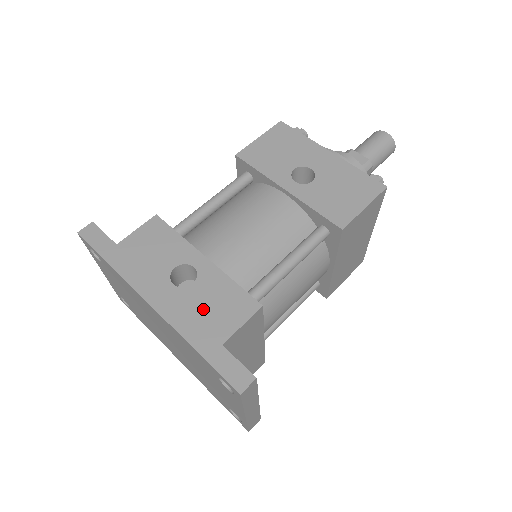
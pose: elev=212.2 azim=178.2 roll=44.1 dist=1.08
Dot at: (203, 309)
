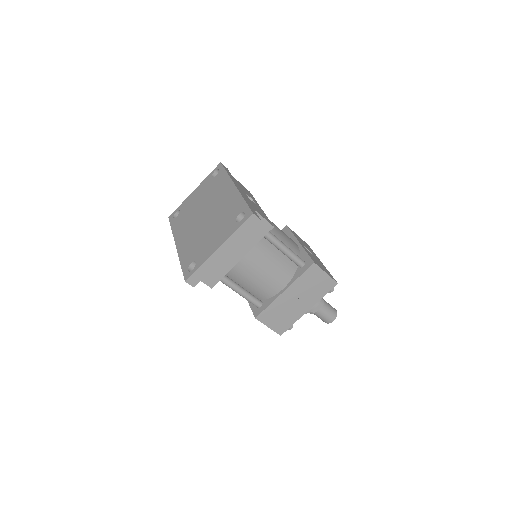
Dot at: (253, 204)
